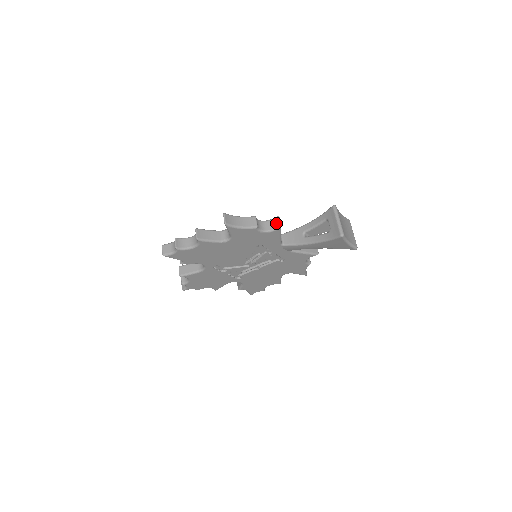
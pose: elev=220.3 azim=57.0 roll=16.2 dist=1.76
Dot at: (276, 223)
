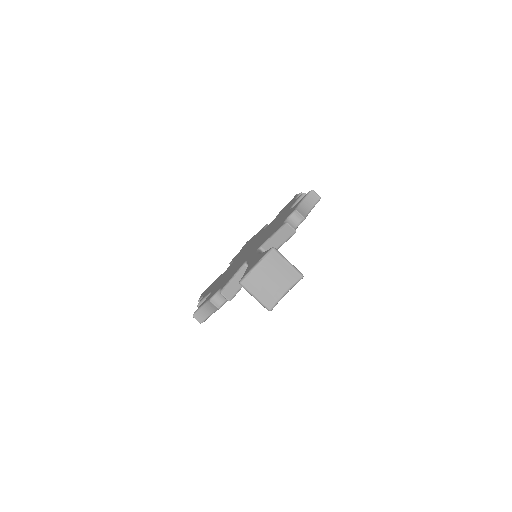
Dot at: (226, 296)
